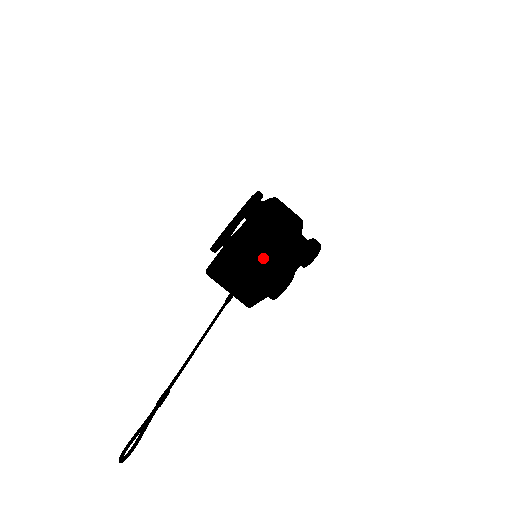
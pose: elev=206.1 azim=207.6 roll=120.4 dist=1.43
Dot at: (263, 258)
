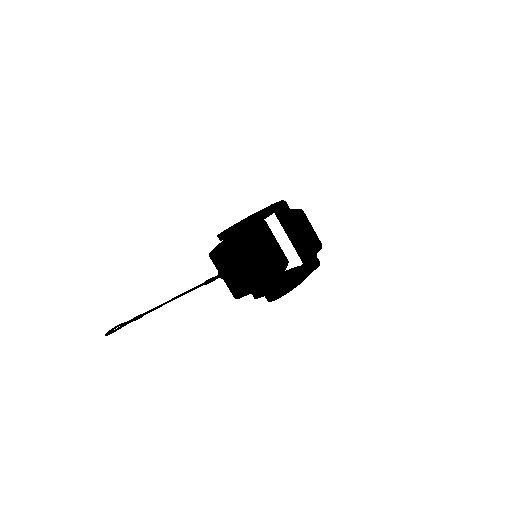
Dot at: occluded
